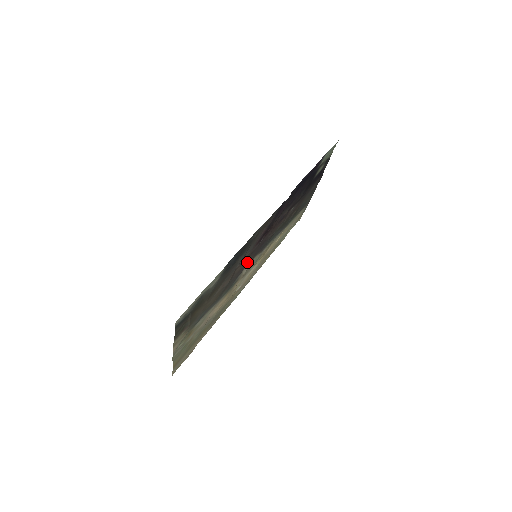
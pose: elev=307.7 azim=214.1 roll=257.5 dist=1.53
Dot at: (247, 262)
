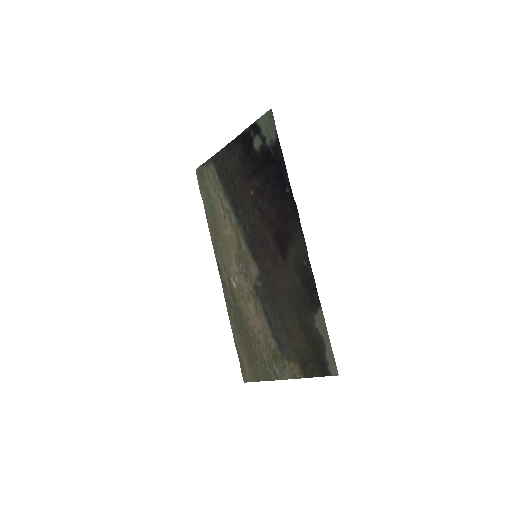
Dot at: (268, 271)
